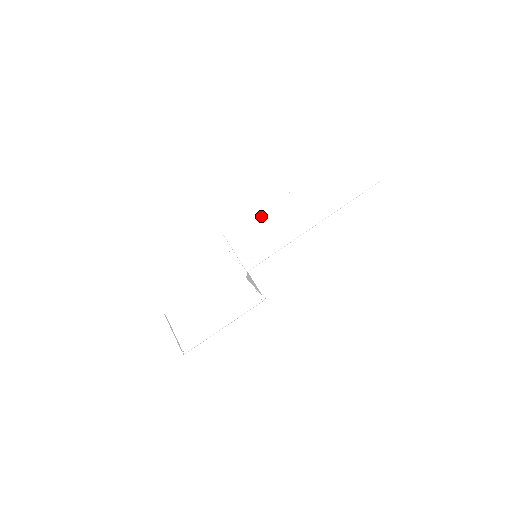
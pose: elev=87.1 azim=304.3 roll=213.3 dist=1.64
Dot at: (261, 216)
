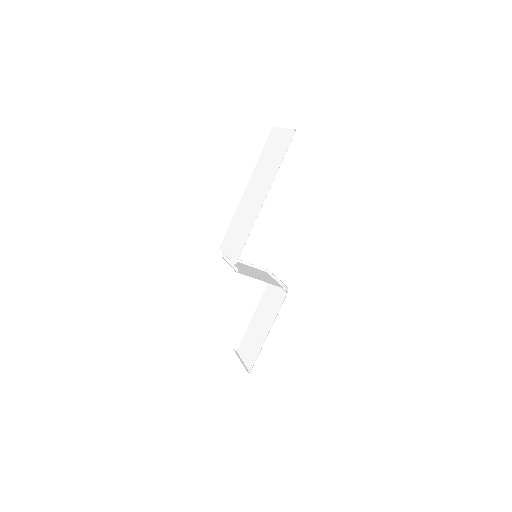
Dot at: (236, 221)
